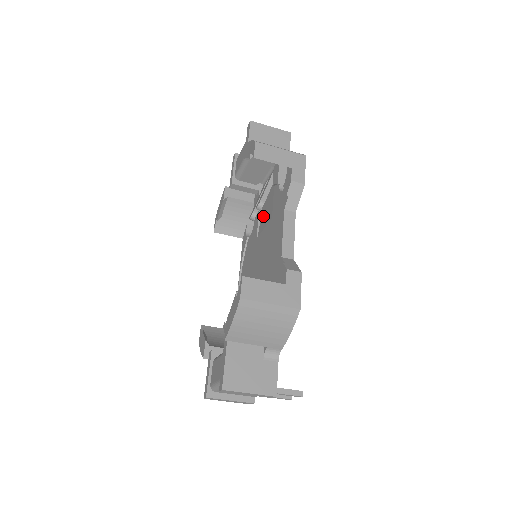
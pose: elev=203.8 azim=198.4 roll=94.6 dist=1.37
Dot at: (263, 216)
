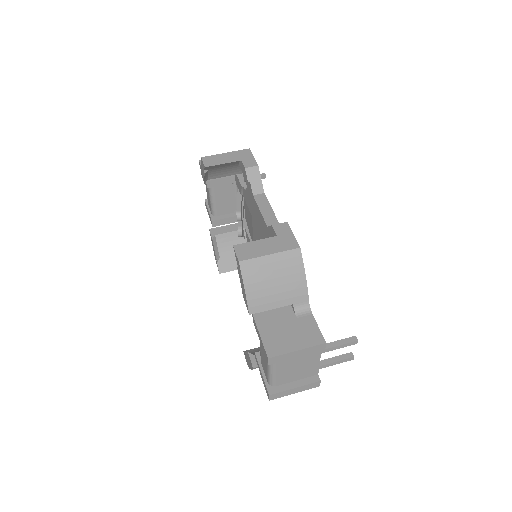
Dot at: occluded
